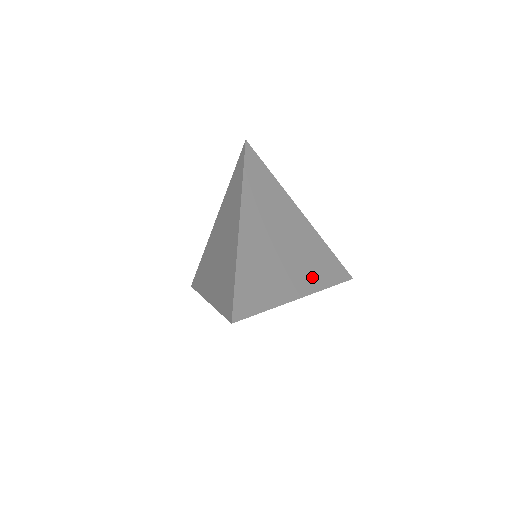
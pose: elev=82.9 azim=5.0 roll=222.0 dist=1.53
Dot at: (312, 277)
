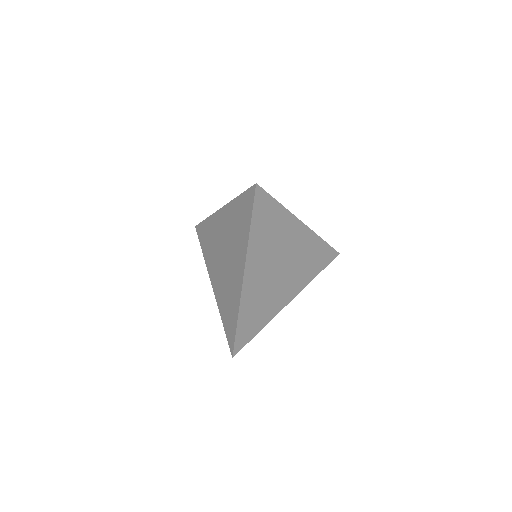
Dot at: (302, 279)
